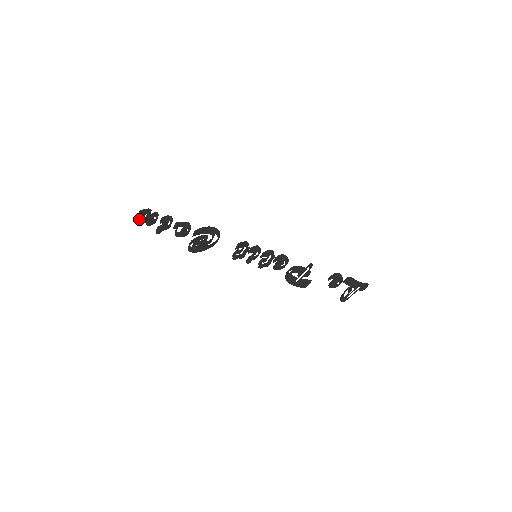
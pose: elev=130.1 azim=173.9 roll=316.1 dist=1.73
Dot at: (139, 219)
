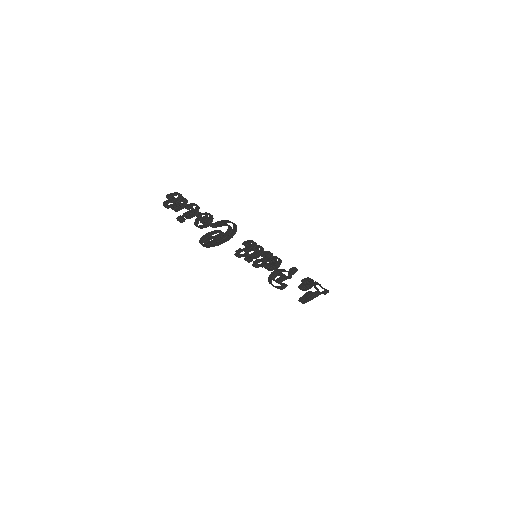
Dot at: occluded
